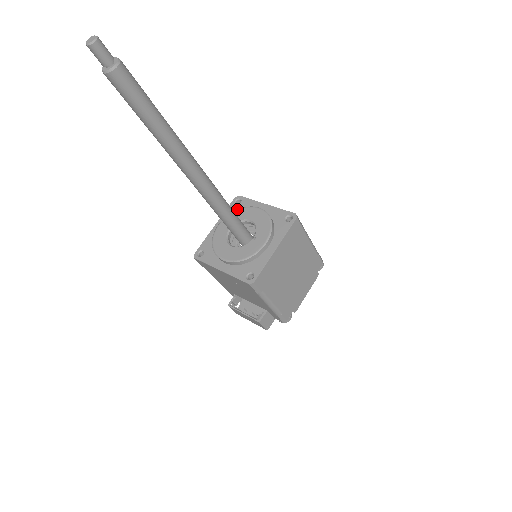
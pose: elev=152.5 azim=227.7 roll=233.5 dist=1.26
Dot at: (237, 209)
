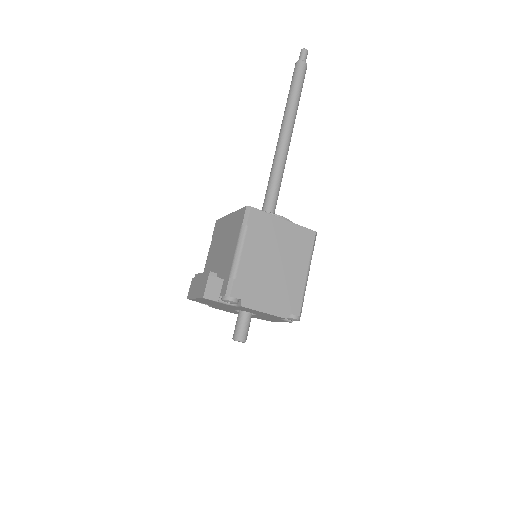
Dot at: occluded
